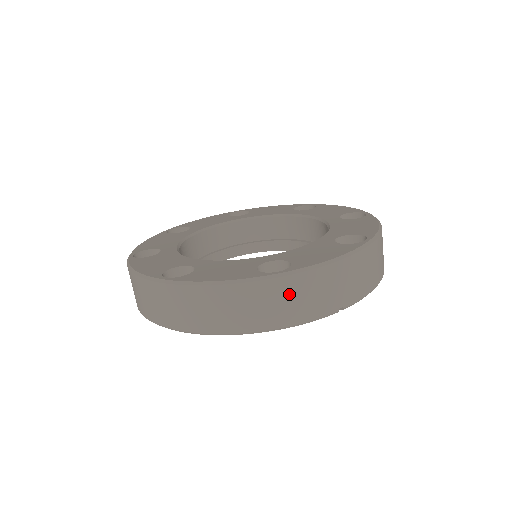
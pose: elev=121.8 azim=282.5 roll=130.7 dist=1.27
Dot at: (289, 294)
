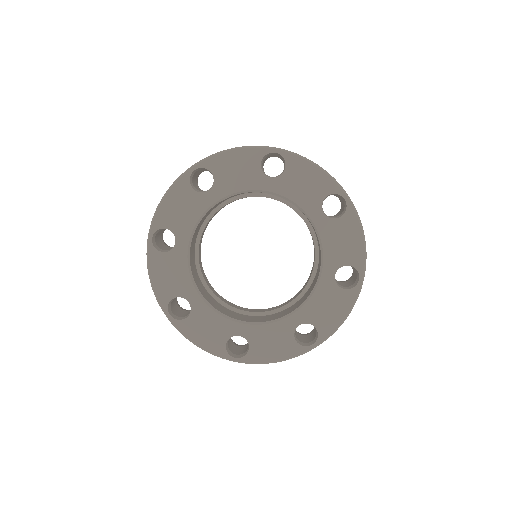
Dot at: occluded
